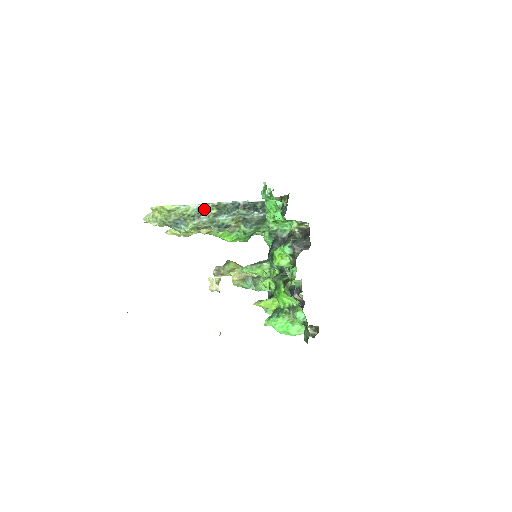
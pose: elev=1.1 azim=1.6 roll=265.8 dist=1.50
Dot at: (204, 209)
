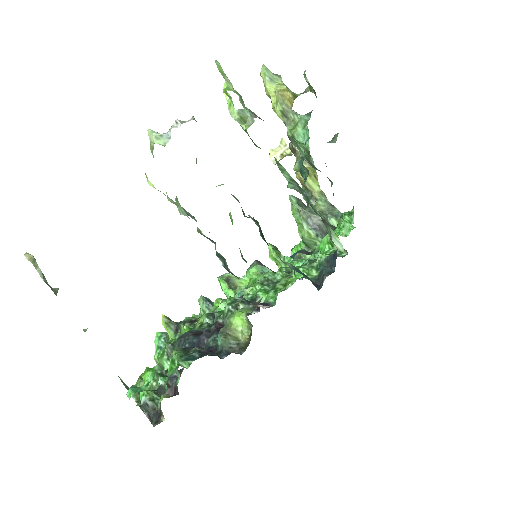
Dot at: occluded
